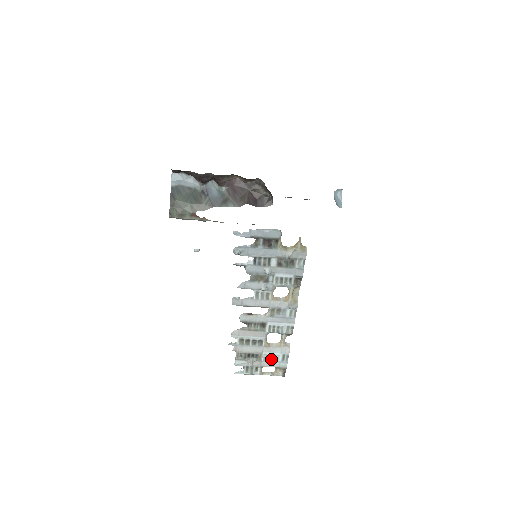
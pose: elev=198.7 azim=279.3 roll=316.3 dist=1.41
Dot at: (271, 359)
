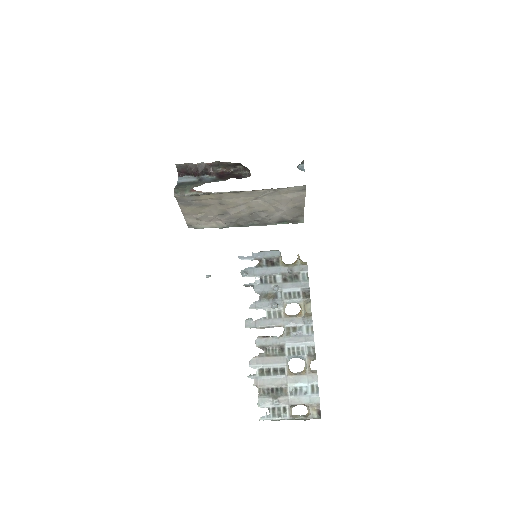
Dot at: (299, 393)
